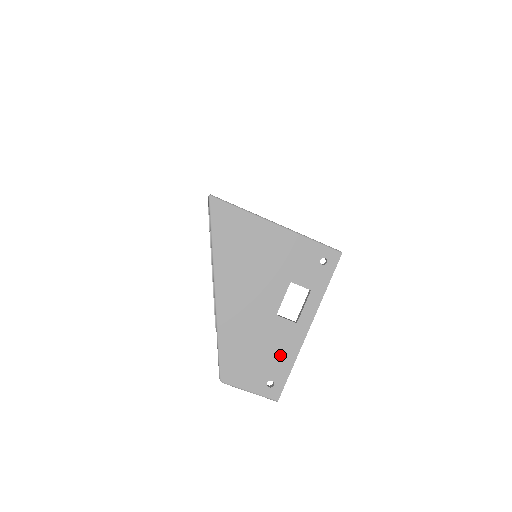
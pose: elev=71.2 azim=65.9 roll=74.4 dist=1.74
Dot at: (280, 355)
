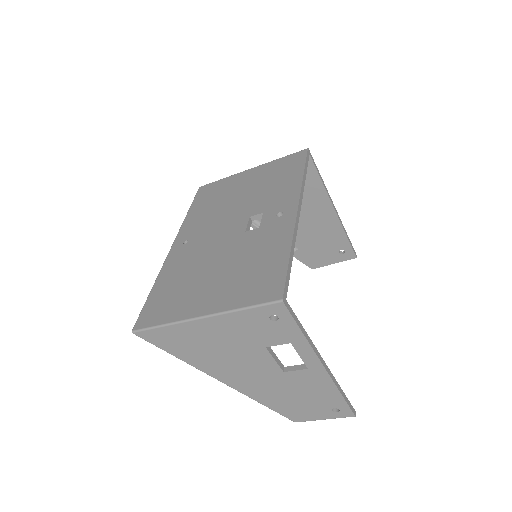
Dot at: (320, 392)
